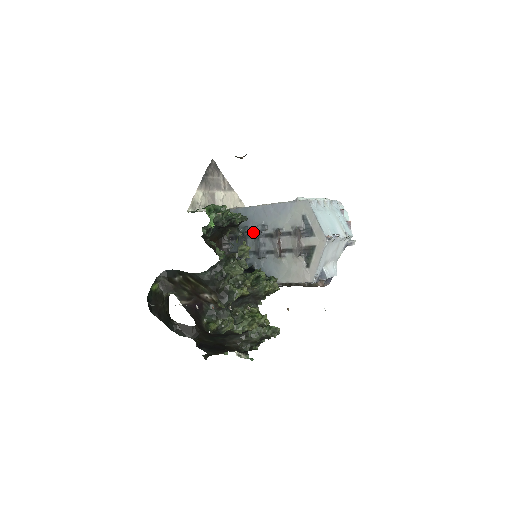
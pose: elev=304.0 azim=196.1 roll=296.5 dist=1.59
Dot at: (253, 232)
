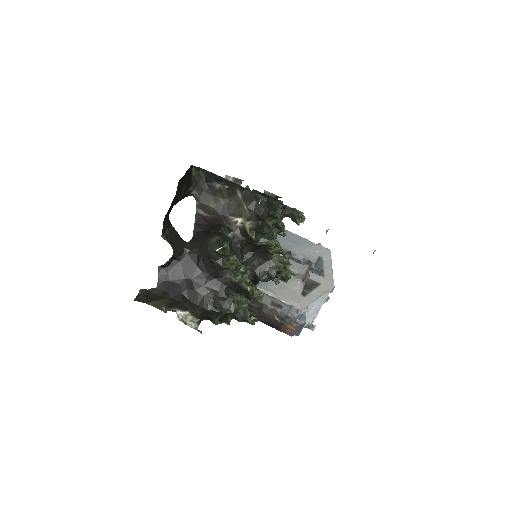
Dot at: occluded
